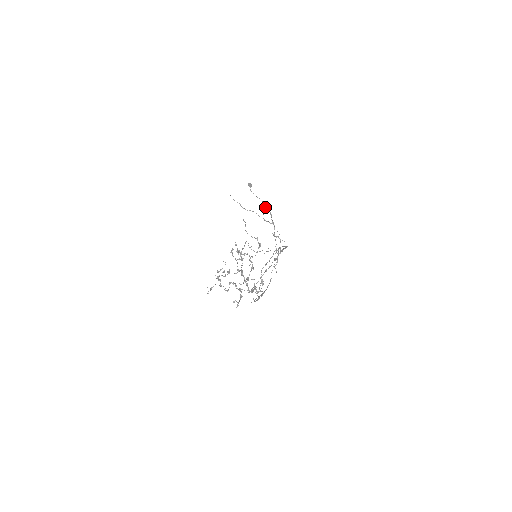
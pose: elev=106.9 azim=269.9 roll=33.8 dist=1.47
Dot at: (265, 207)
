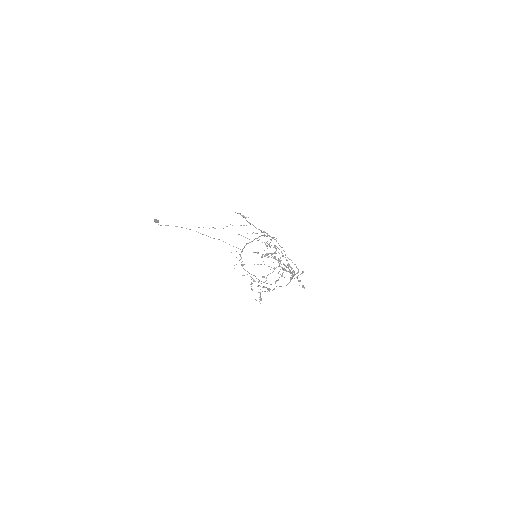
Dot at: (241, 215)
